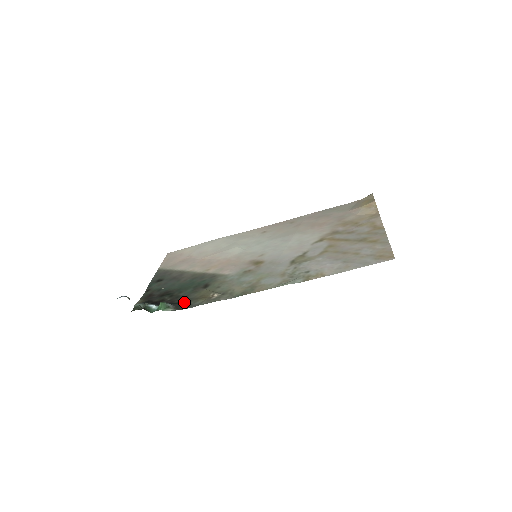
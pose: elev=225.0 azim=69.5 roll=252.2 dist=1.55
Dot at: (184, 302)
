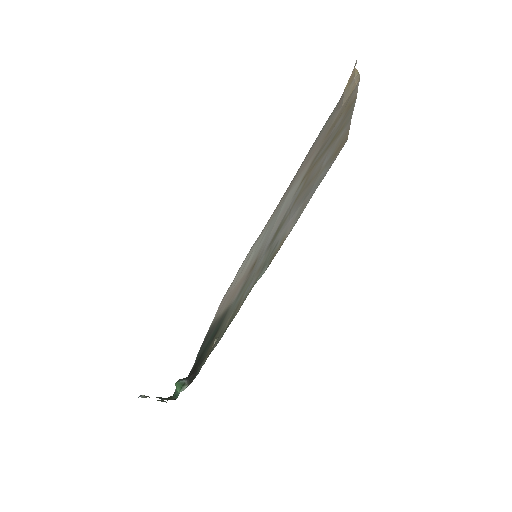
Dot at: occluded
